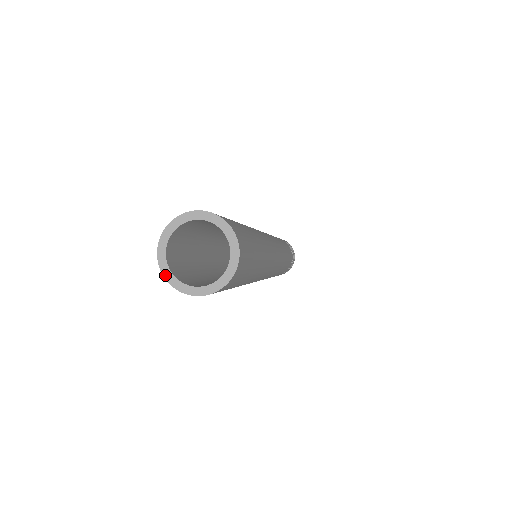
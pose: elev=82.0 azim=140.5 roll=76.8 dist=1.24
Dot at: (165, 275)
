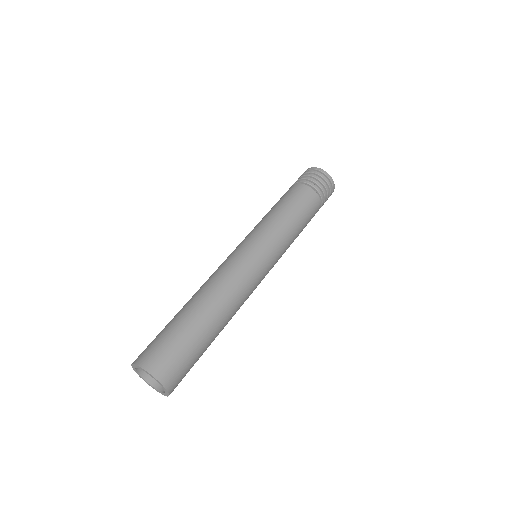
Dot at: occluded
